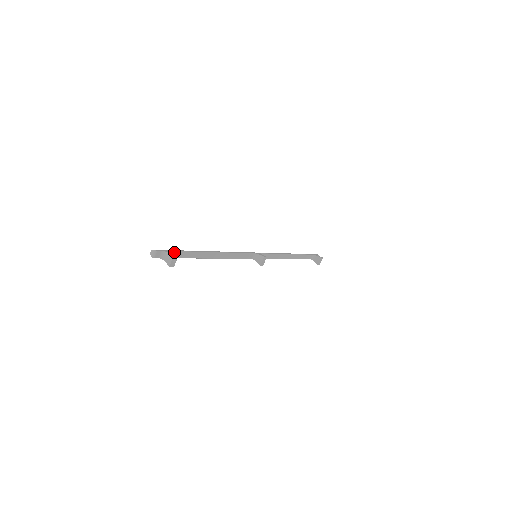
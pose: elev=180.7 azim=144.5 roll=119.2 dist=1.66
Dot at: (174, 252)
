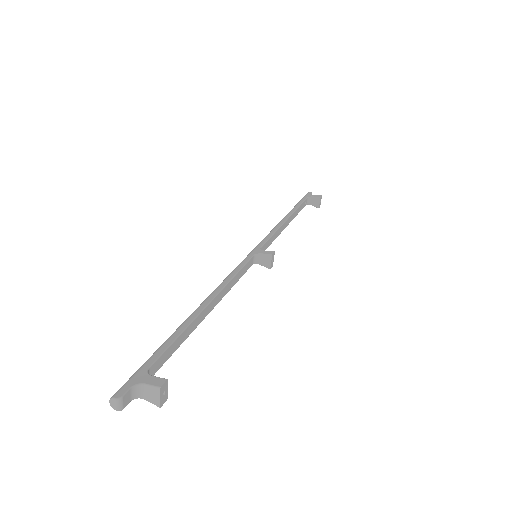
Dot at: (151, 366)
